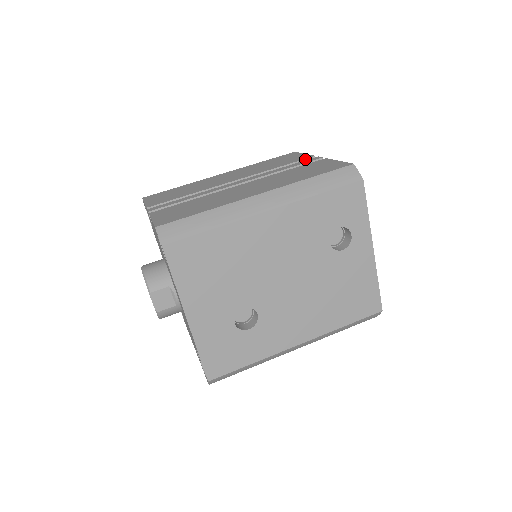
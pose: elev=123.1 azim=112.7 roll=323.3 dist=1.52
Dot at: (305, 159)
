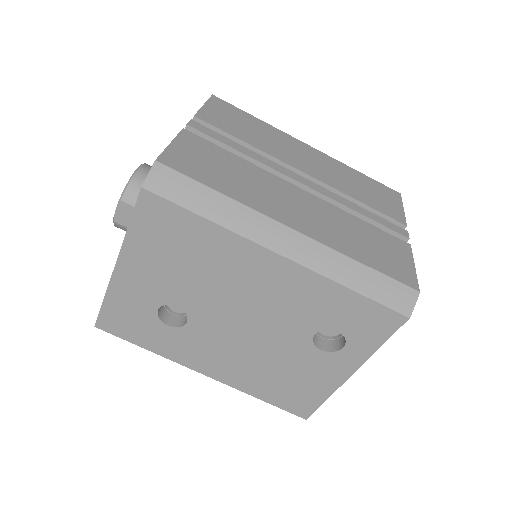
Dot at: (394, 219)
